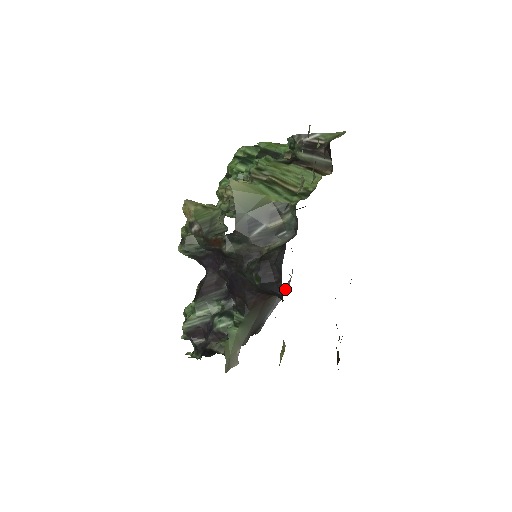
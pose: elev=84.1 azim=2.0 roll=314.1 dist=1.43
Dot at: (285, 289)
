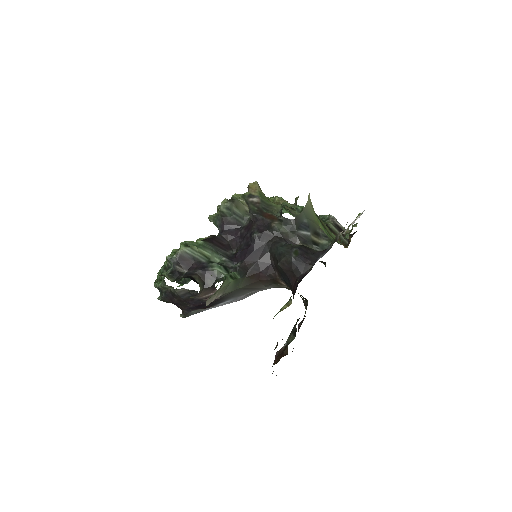
Dot at: (282, 283)
